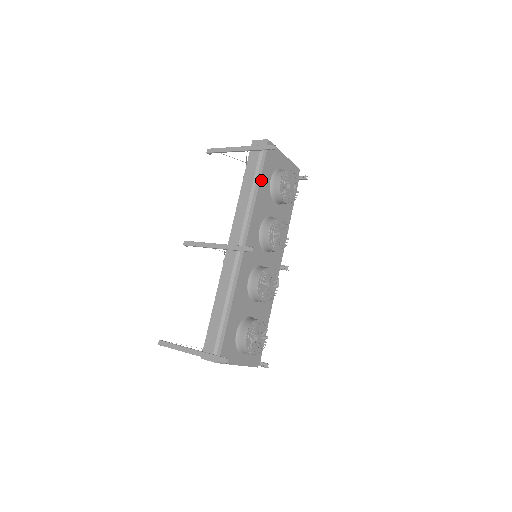
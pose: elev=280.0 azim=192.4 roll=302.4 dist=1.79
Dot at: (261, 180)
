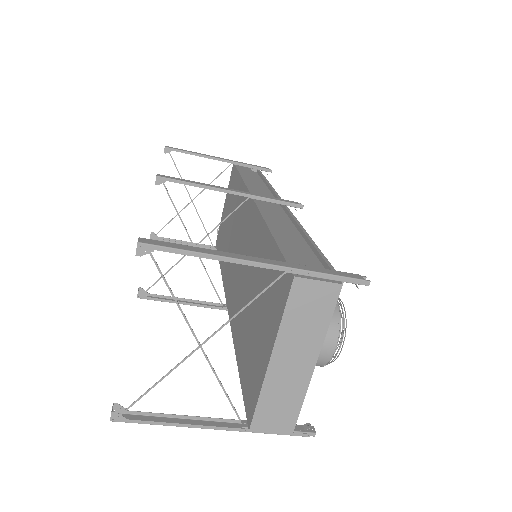
Dot at: occluded
